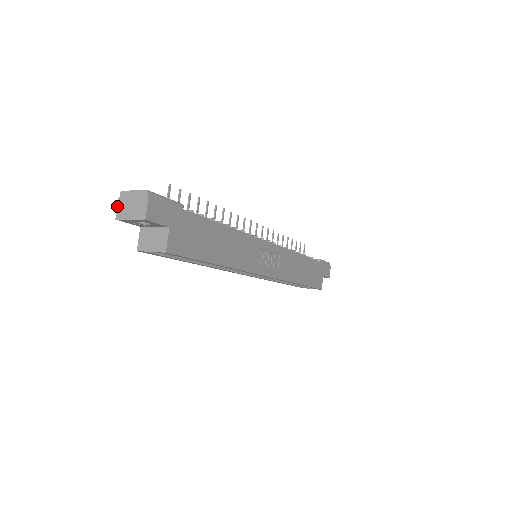
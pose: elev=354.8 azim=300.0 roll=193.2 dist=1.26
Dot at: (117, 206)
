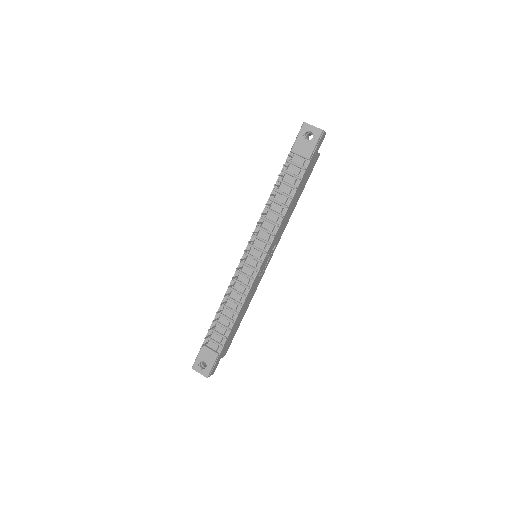
Dot at: occluded
